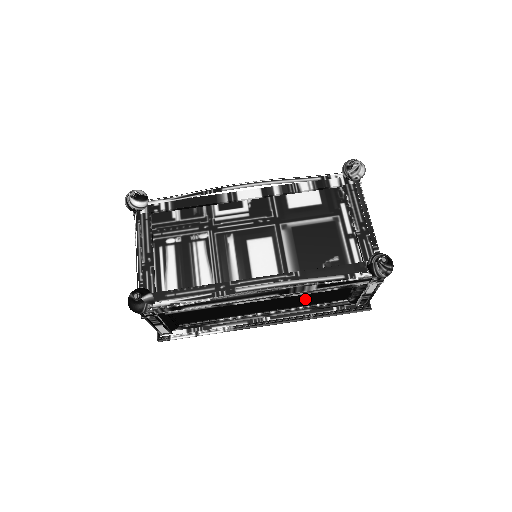
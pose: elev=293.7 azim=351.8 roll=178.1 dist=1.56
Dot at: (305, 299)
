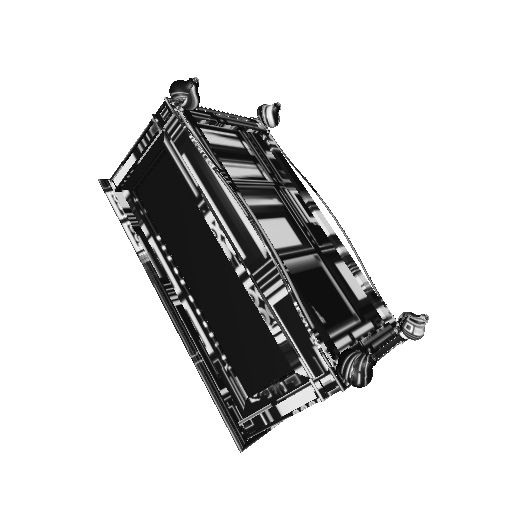
Dot at: (234, 323)
